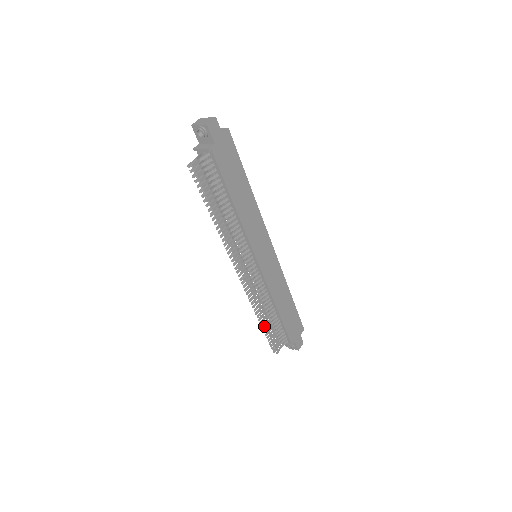
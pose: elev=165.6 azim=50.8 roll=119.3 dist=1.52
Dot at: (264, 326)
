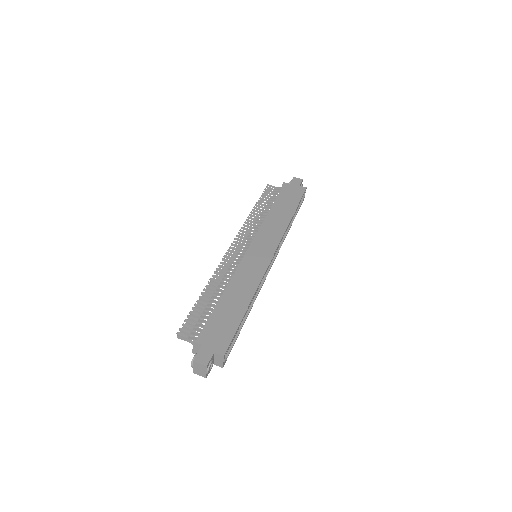
Dot at: (201, 296)
